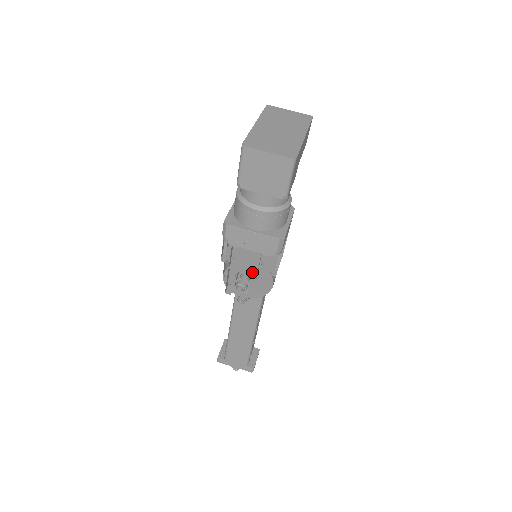
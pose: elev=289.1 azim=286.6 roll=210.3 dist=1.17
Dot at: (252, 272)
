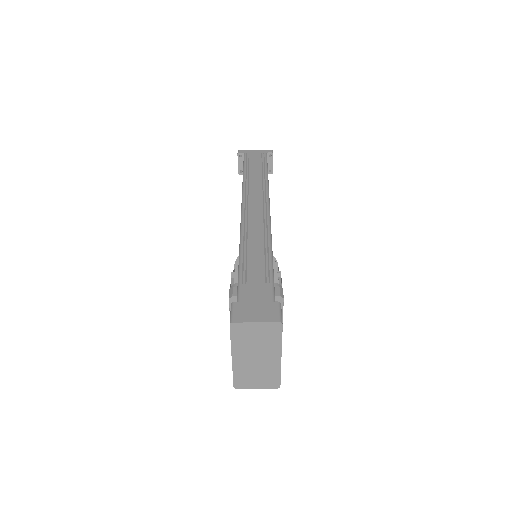
Dot at: occluded
